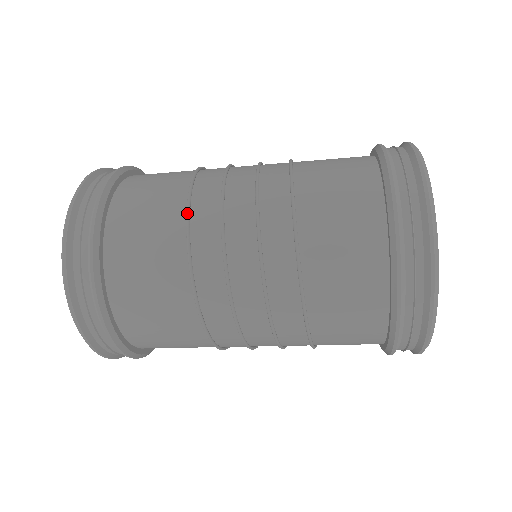
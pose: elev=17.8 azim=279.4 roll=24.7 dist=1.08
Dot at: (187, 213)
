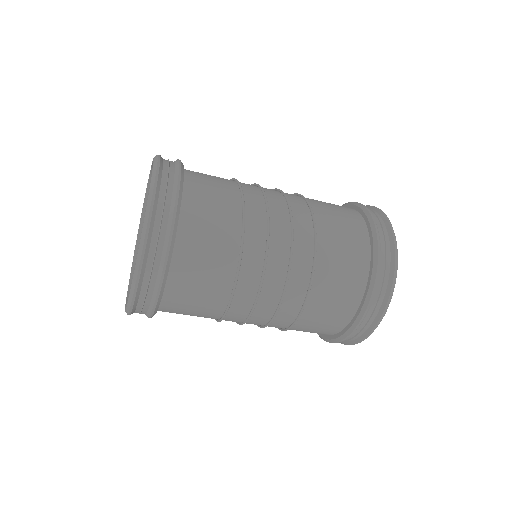
Dot at: (237, 278)
